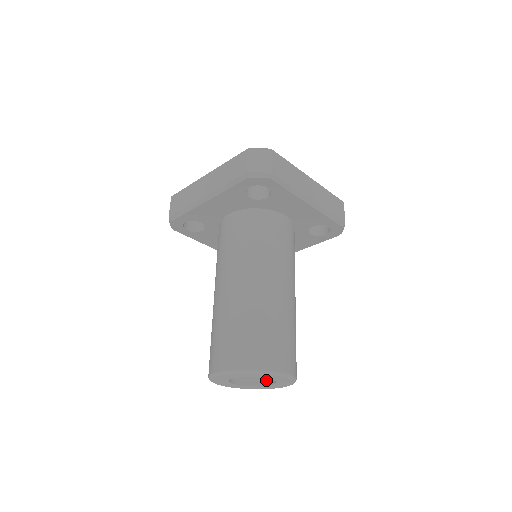
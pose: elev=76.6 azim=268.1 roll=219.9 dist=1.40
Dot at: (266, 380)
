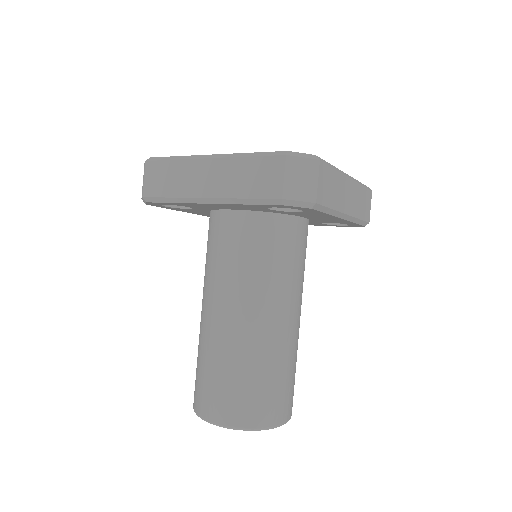
Dot at: occluded
